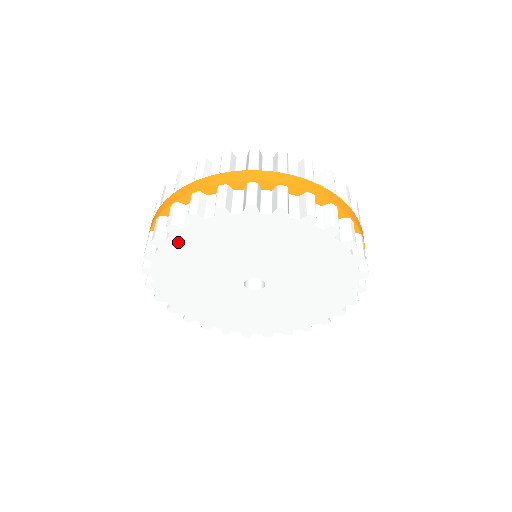
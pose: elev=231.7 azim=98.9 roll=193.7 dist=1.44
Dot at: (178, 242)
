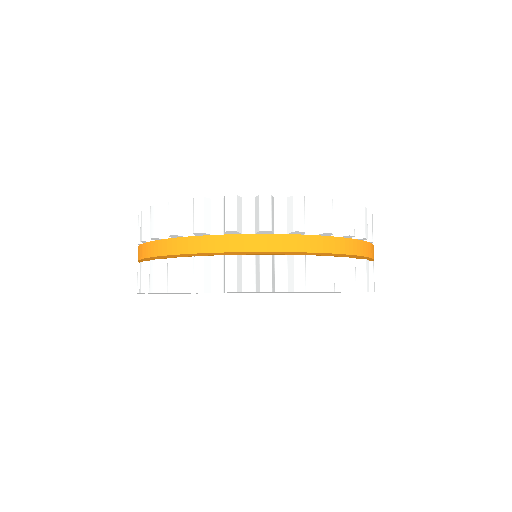
Dot at: occluded
